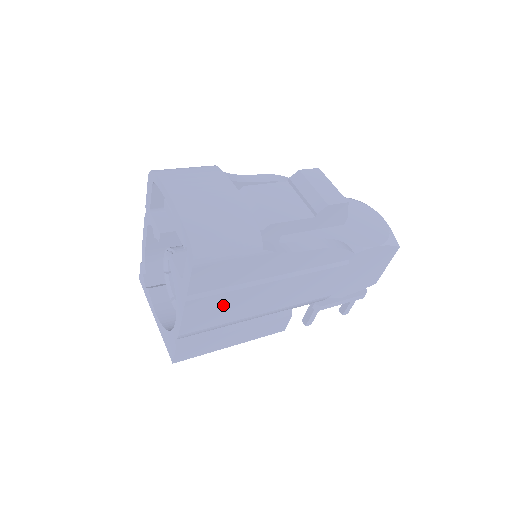
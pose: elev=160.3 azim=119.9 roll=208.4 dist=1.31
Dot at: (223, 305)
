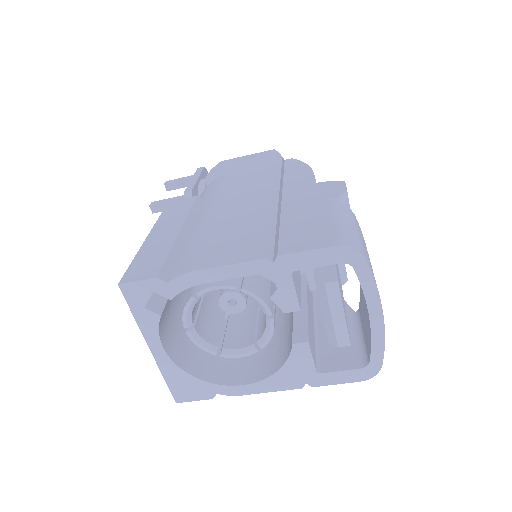
Dot at: occluded
